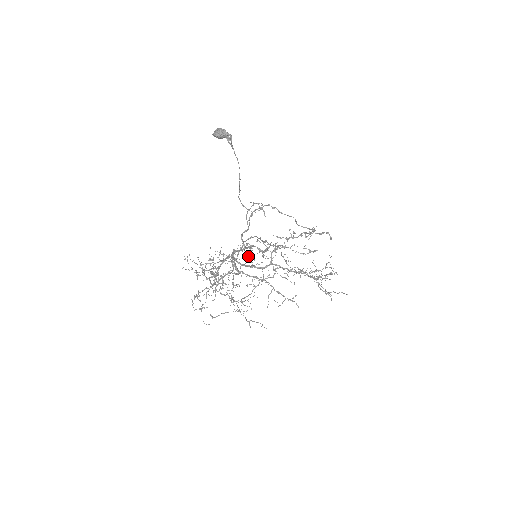
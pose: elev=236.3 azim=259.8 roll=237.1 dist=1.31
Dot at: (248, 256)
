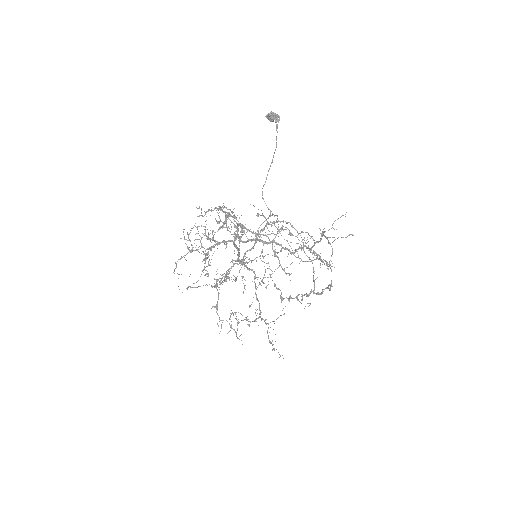
Dot at: (235, 312)
